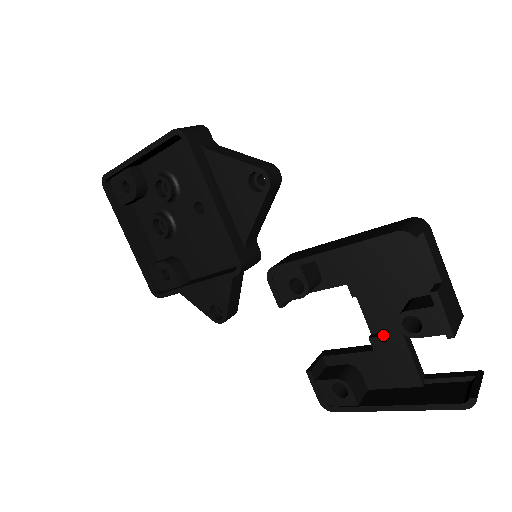
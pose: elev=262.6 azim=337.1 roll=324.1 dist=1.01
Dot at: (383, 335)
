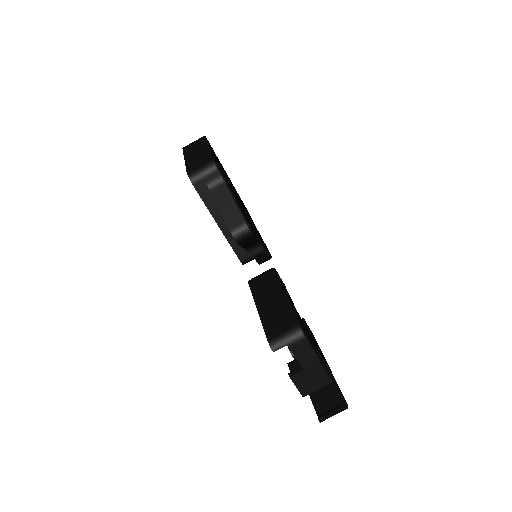
Dot at: occluded
